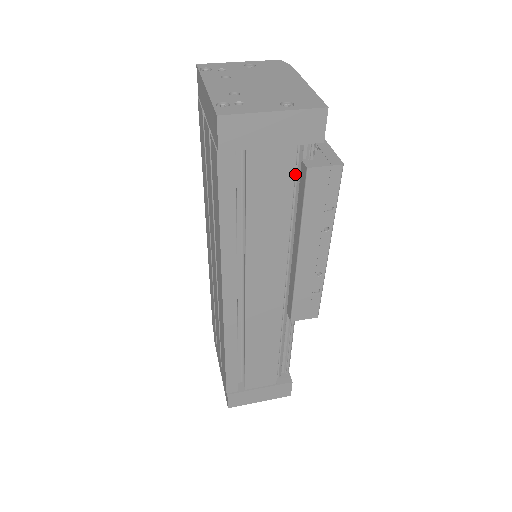
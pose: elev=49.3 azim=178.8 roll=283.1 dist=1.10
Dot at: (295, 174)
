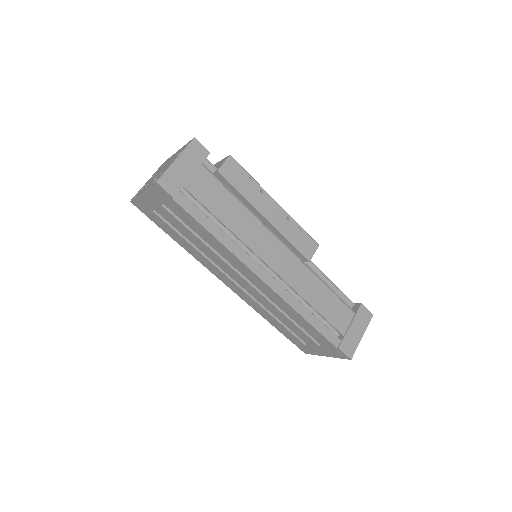
Dot at: (216, 179)
